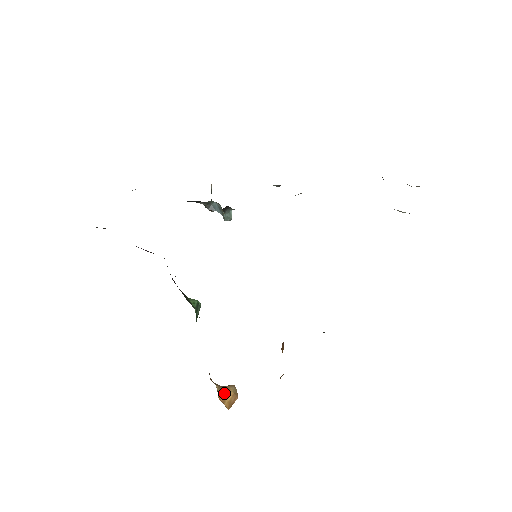
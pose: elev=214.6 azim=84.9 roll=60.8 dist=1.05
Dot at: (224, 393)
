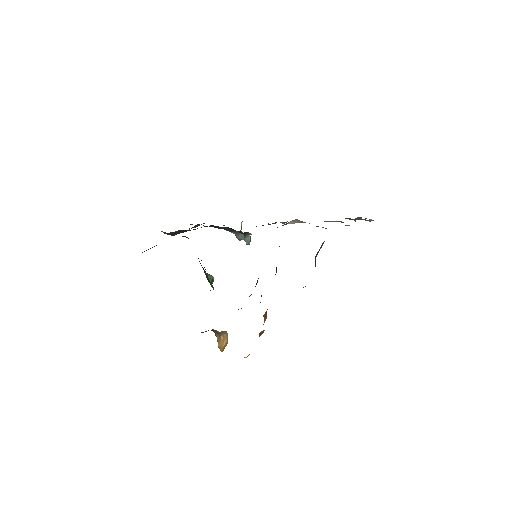
Dot at: (221, 341)
